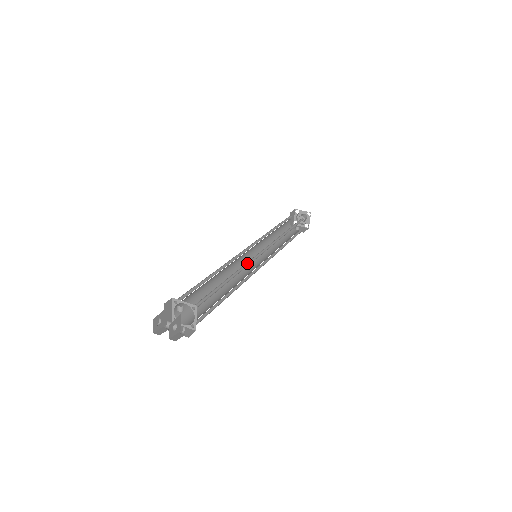
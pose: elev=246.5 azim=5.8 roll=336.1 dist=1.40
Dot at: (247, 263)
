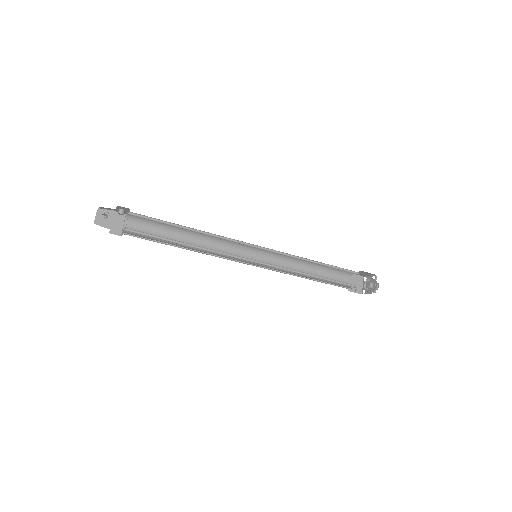
Dot at: occluded
